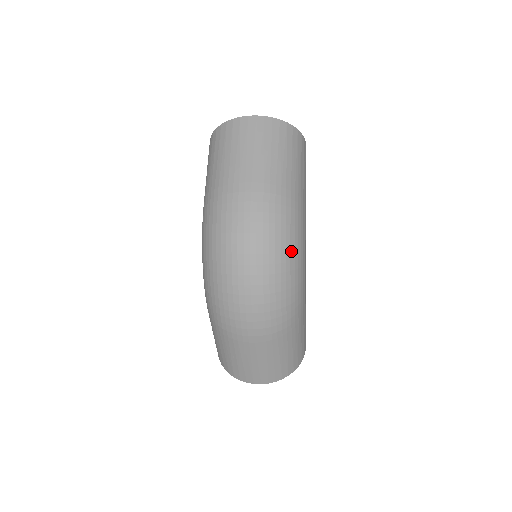
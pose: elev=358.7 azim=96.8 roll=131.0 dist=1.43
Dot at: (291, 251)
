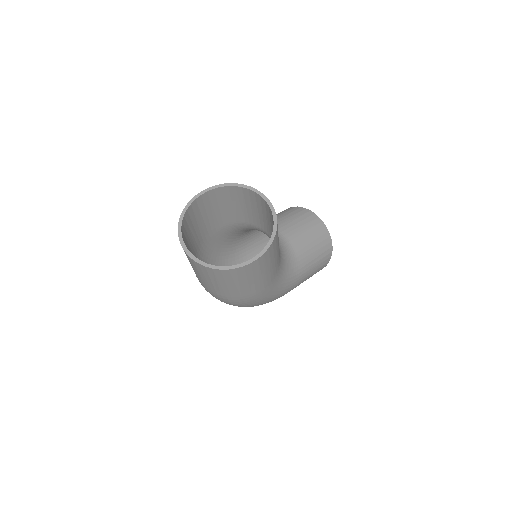
Dot at: (250, 306)
